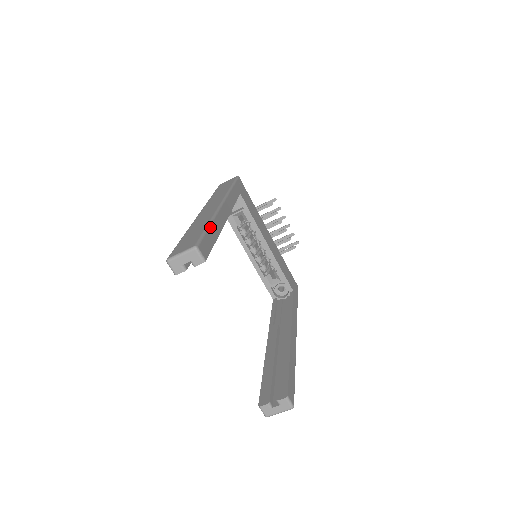
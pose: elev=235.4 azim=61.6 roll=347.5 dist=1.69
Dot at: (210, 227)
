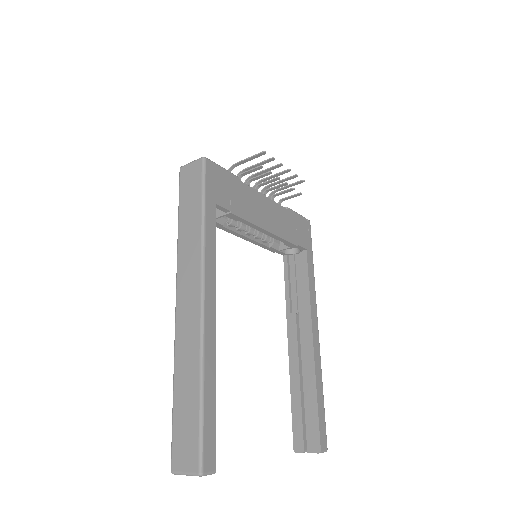
Dot at: (204, 397)
